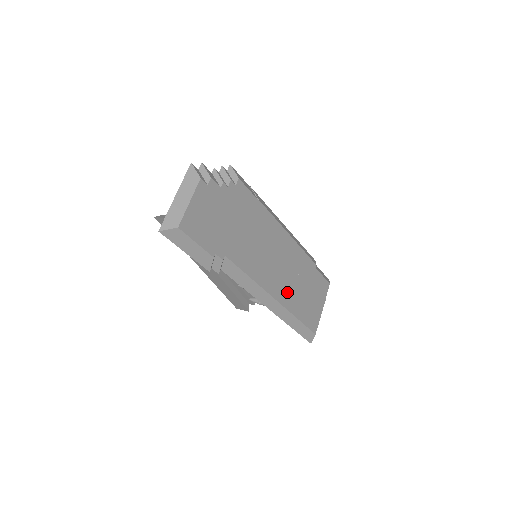
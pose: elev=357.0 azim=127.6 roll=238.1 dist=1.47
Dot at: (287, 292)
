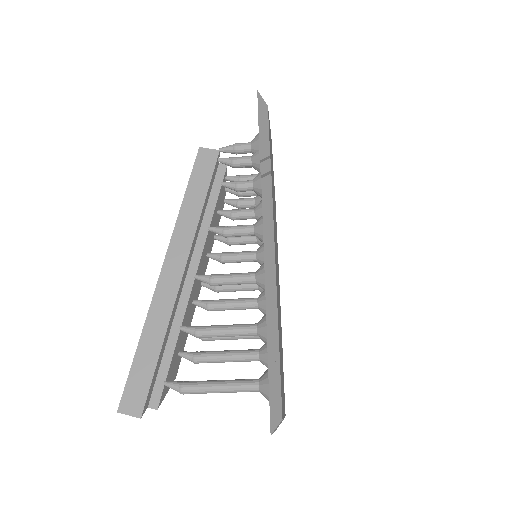
Dot at: (278, 307)
